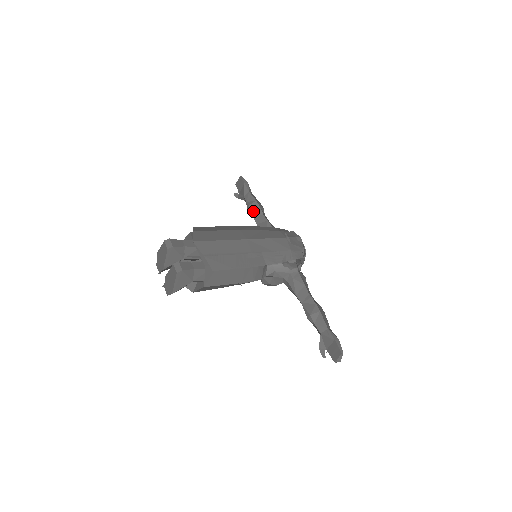
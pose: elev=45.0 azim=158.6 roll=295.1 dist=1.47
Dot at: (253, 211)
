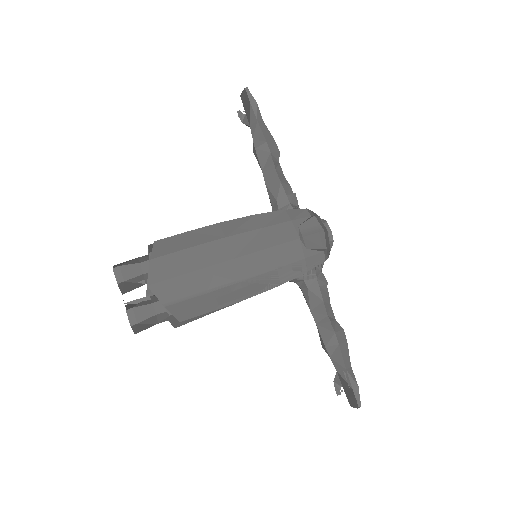
Dot at: (261, 160)
